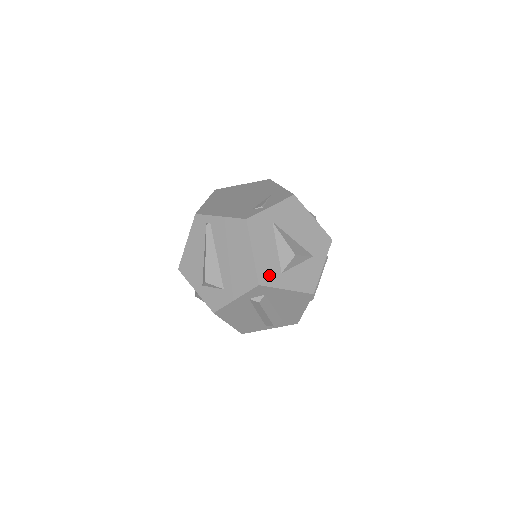
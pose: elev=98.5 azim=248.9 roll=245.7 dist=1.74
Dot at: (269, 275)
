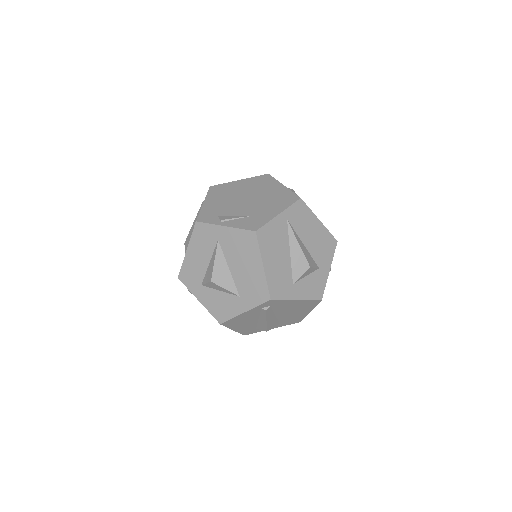
Dot at: (190, 278)
